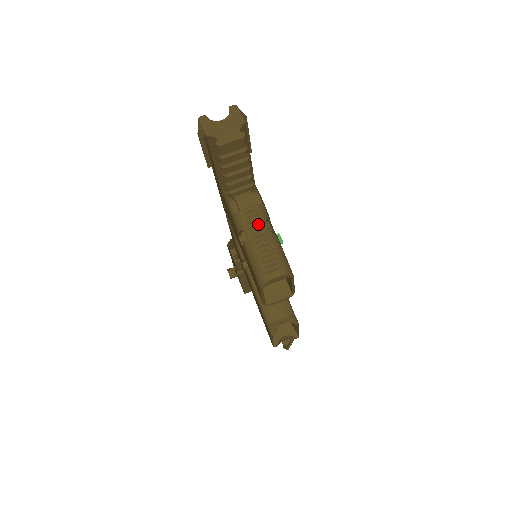
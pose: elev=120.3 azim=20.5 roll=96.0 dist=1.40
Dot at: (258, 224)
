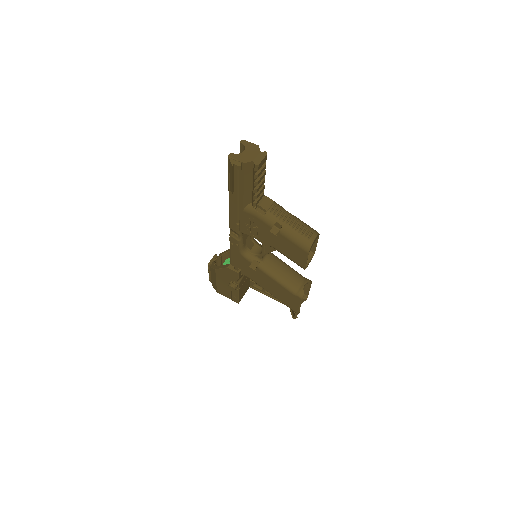
Dot at: (283, 213)
